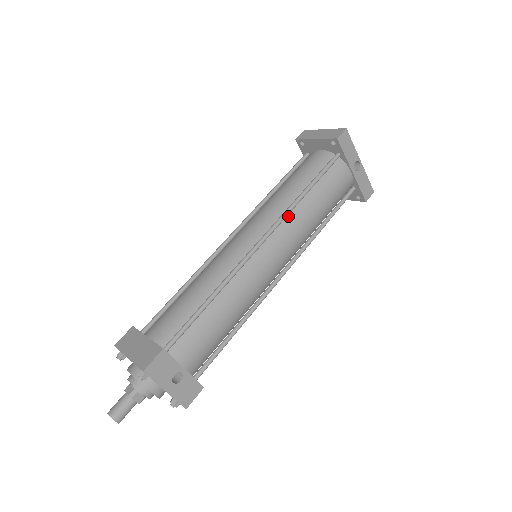
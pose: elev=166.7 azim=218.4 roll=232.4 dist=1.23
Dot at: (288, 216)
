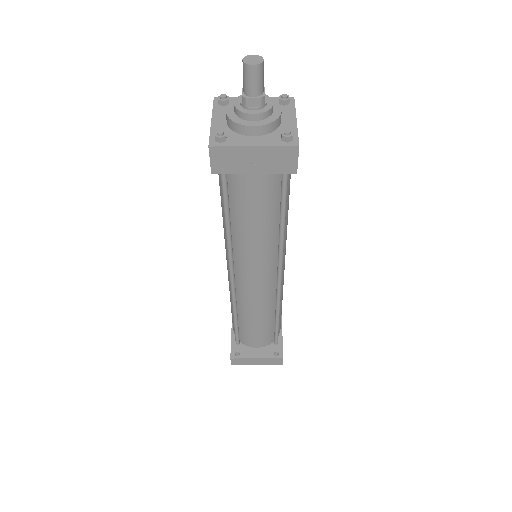
Dot at: occluded
